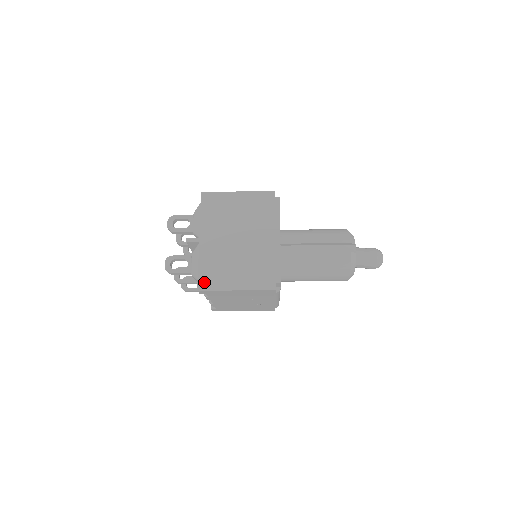
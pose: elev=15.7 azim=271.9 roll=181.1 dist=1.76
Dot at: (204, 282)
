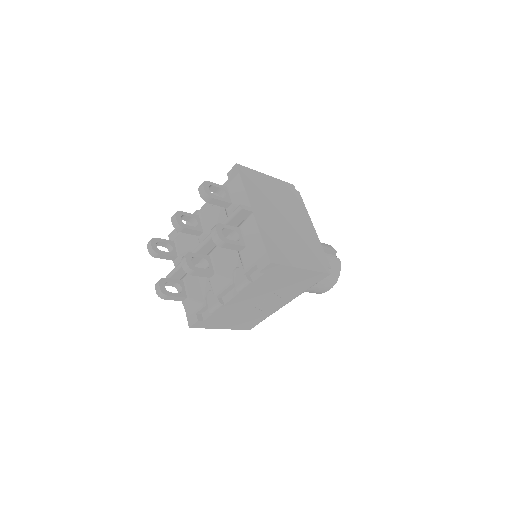
Dot at: (273, 255)
